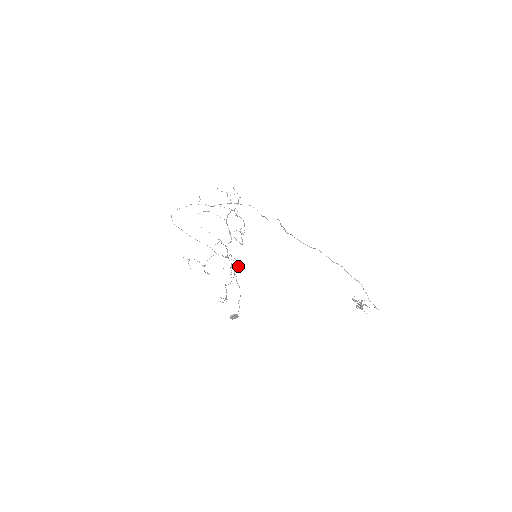
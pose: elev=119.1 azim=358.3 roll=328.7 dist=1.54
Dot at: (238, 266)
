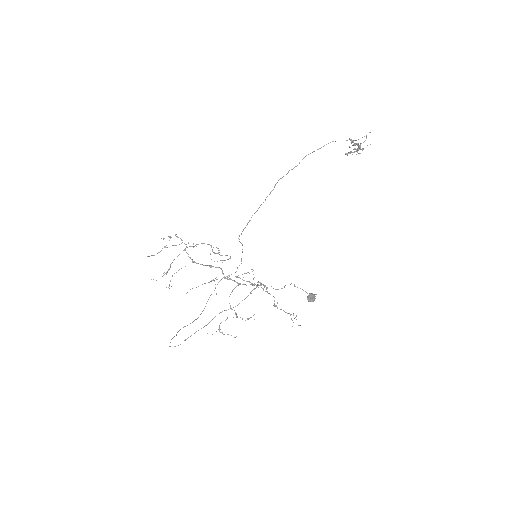
Dot at: (260, 285)
